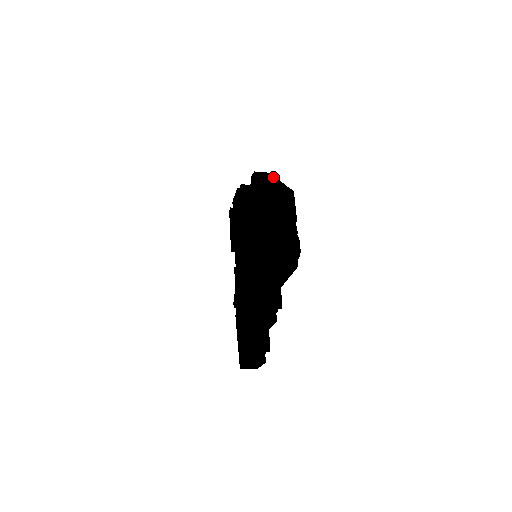
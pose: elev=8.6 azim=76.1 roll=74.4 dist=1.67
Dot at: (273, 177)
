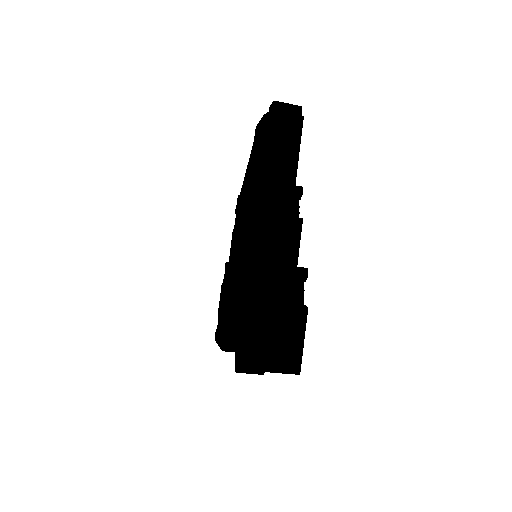
Dot at: occluded
